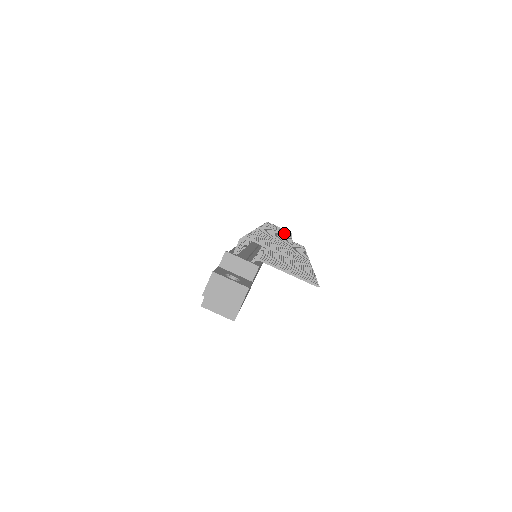
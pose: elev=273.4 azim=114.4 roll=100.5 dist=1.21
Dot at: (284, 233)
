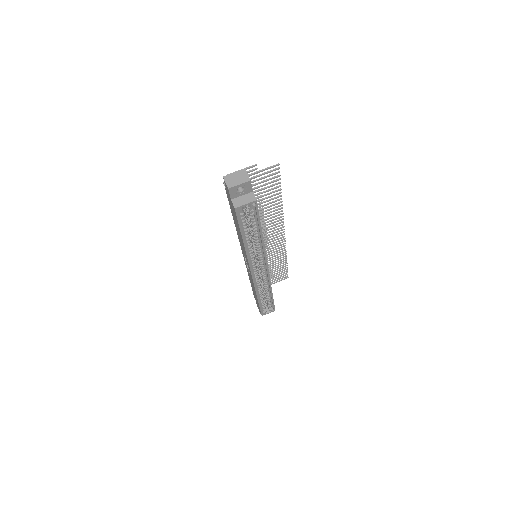
Dot at: occluded
